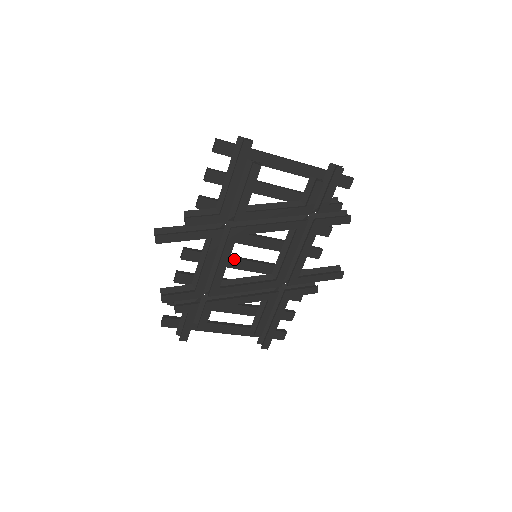
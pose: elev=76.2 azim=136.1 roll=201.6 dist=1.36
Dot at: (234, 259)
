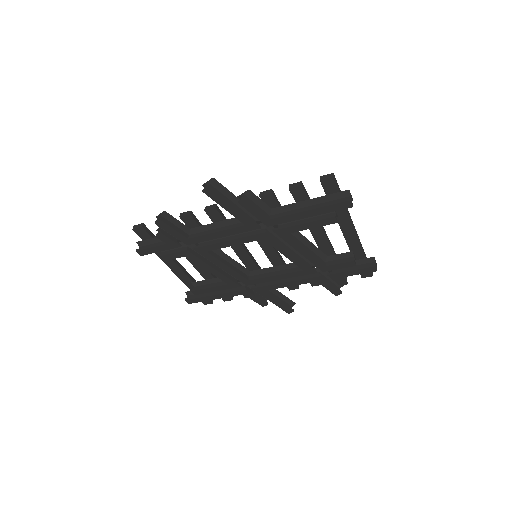
Dot at: occluded
